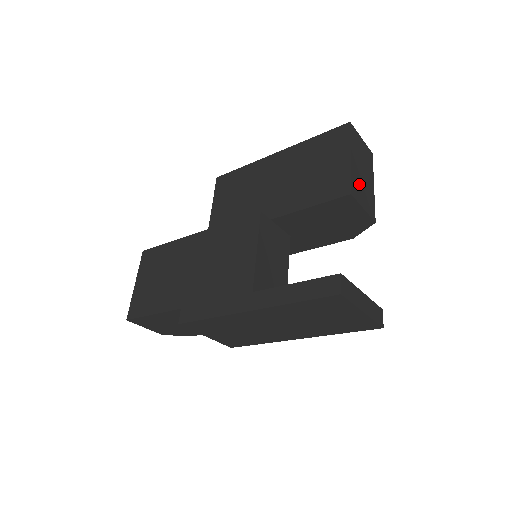
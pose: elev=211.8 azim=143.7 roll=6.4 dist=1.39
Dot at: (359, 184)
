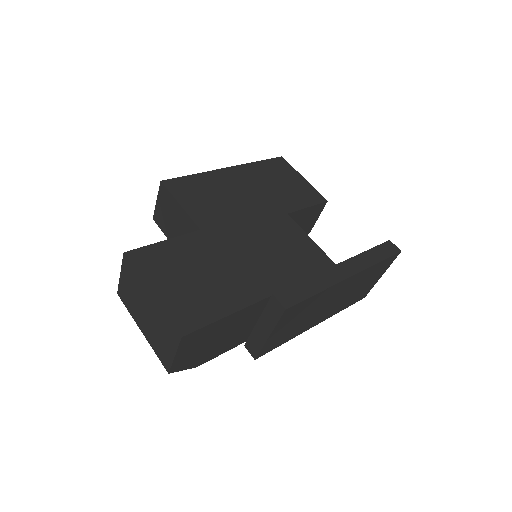
Dot at: occluded
